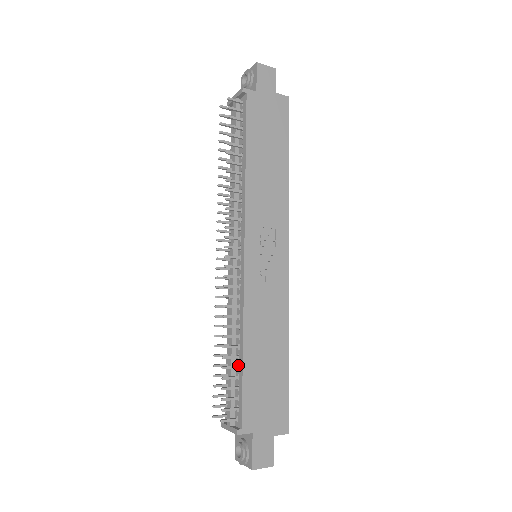
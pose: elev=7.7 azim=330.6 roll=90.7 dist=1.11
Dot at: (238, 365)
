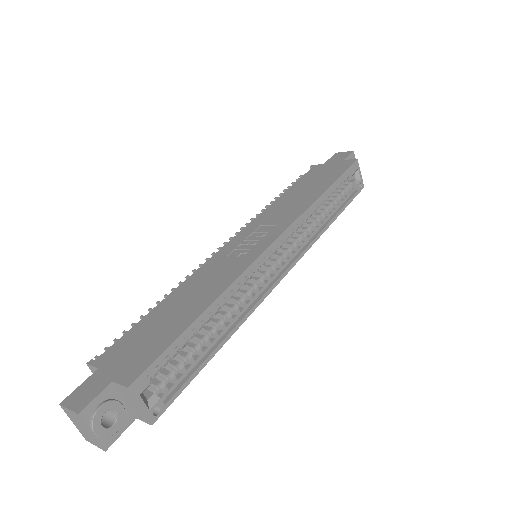
Dot at: occluded
